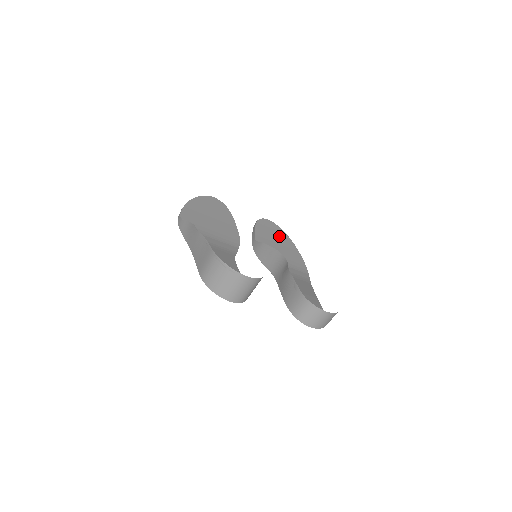
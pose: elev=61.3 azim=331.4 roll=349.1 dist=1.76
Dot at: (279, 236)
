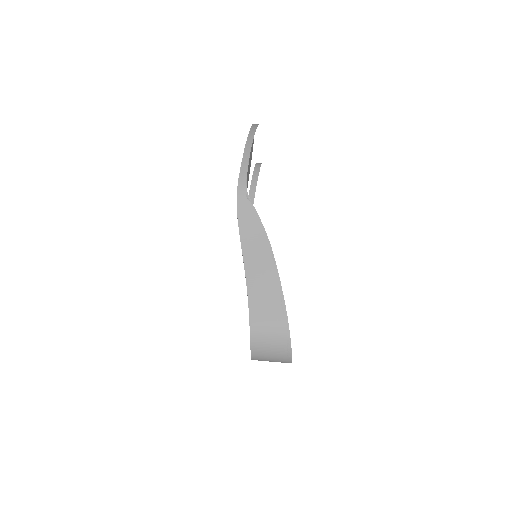
Dot at: occluded
